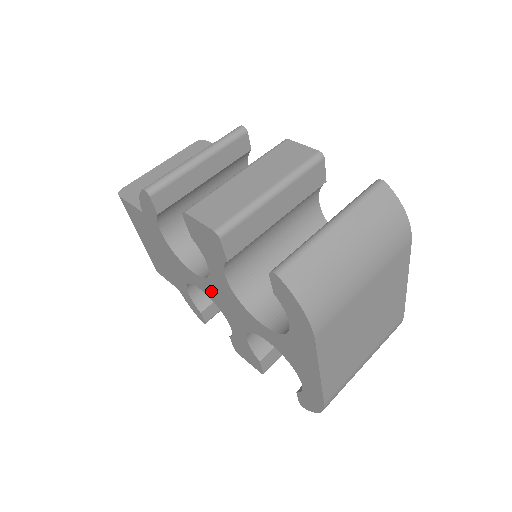
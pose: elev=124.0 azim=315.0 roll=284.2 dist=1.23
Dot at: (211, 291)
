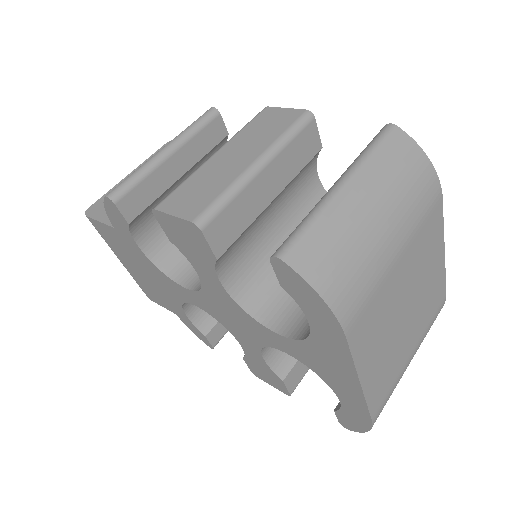
Dot at: (209, 306)
